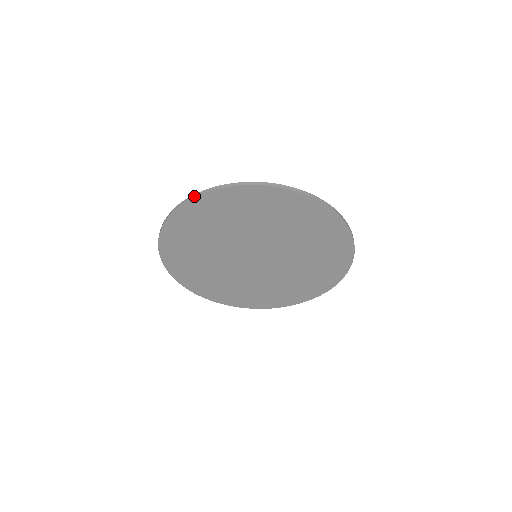
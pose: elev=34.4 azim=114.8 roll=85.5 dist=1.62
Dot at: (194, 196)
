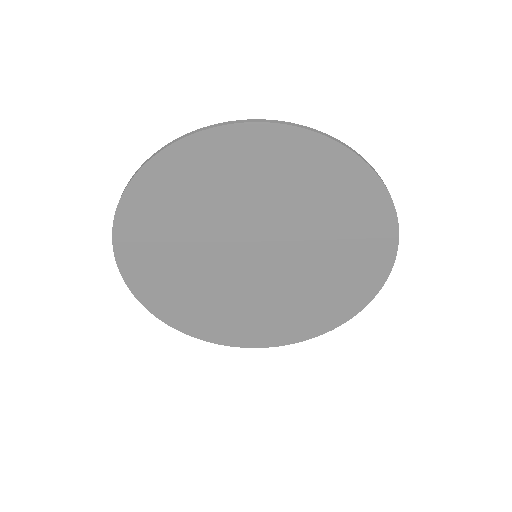
Dot at: (233, 122)
